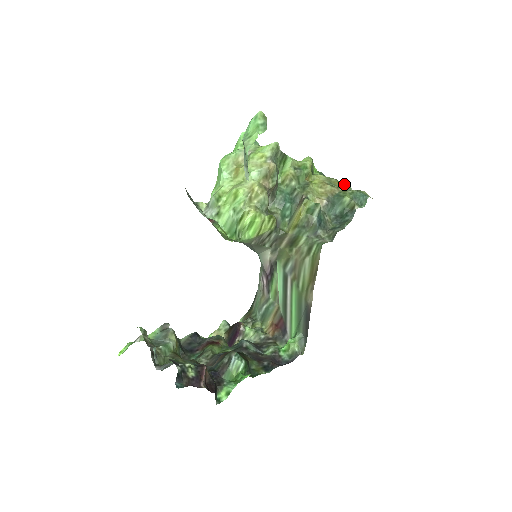
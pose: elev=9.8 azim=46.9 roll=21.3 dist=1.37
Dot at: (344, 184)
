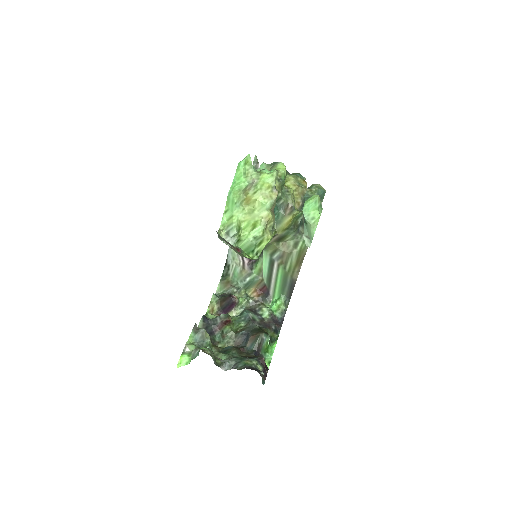
Dot at: (299, 175)
